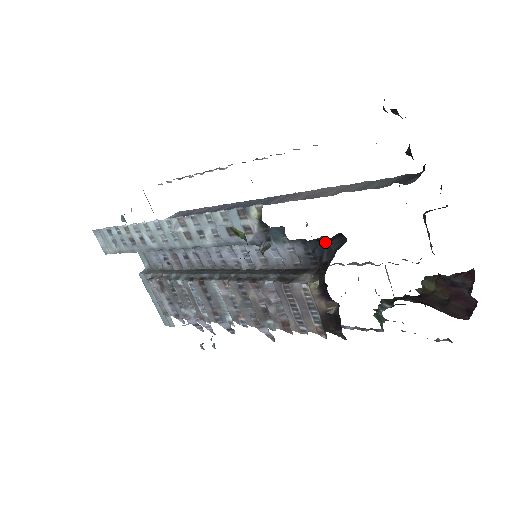
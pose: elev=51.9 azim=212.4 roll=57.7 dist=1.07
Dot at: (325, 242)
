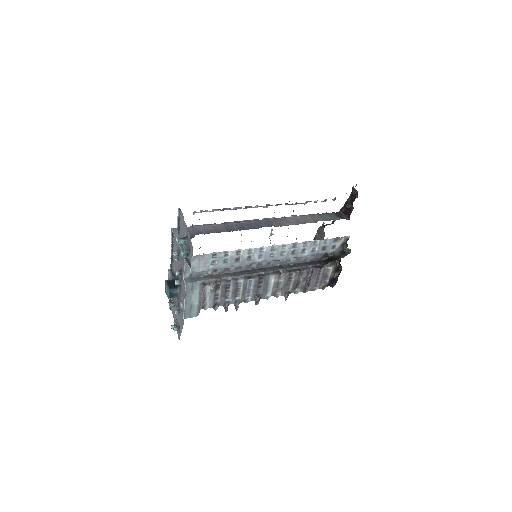
Dot at: occluded
